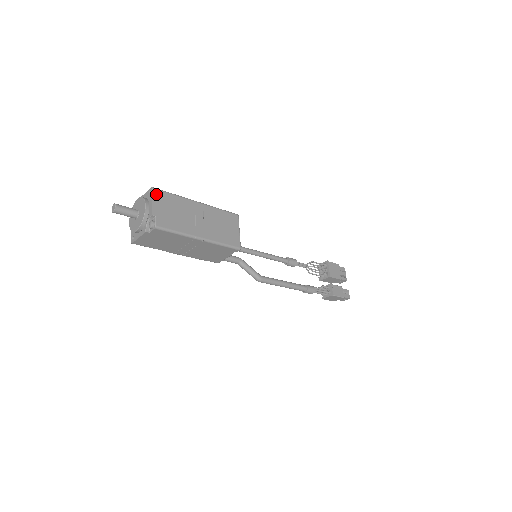
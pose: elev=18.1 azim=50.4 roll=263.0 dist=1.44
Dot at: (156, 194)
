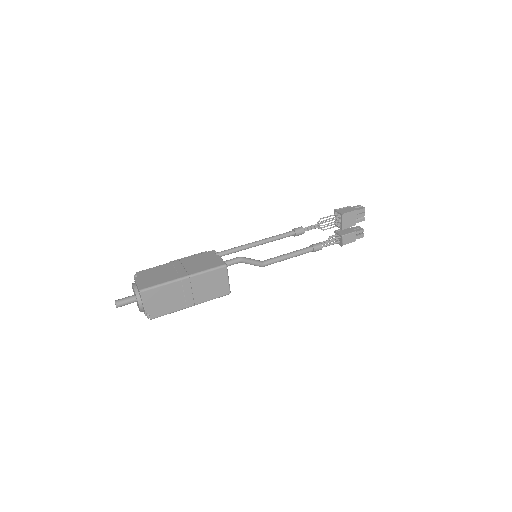
Dot at: (145, 295)
